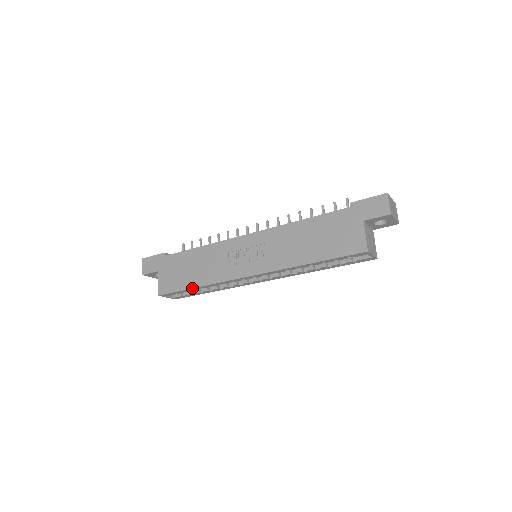
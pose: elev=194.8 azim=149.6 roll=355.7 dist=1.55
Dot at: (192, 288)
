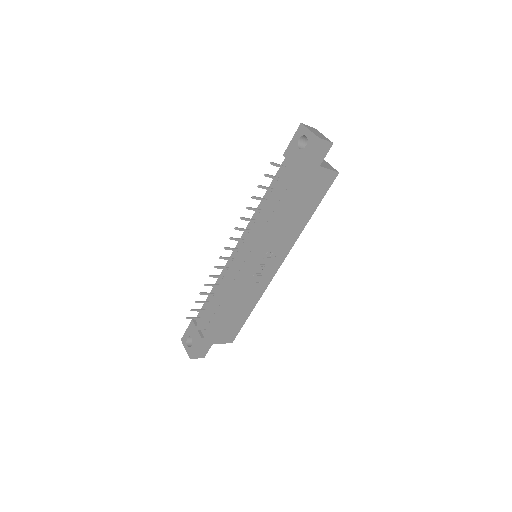
Dot at: occluded
